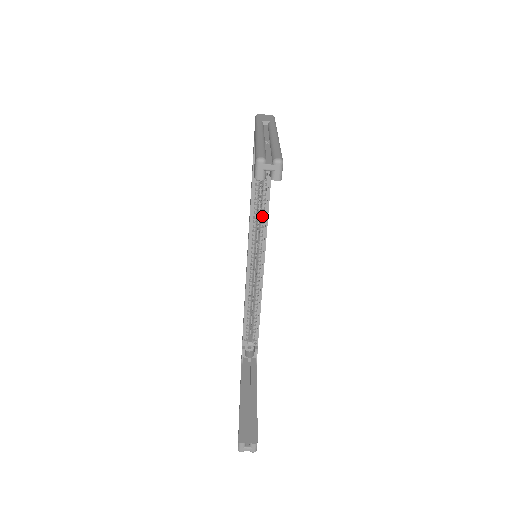
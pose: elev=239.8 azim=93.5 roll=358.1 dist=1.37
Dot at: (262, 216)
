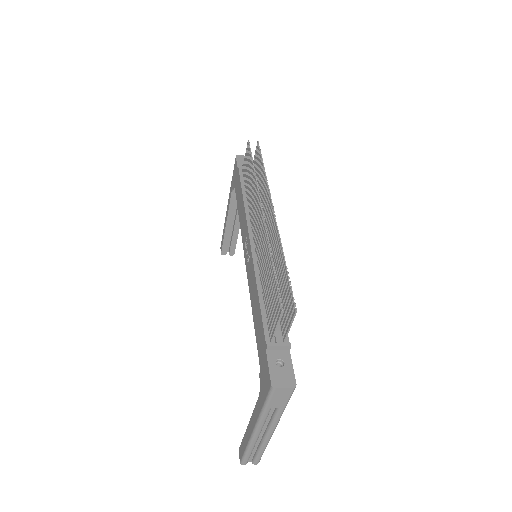
Dot at: occluded
